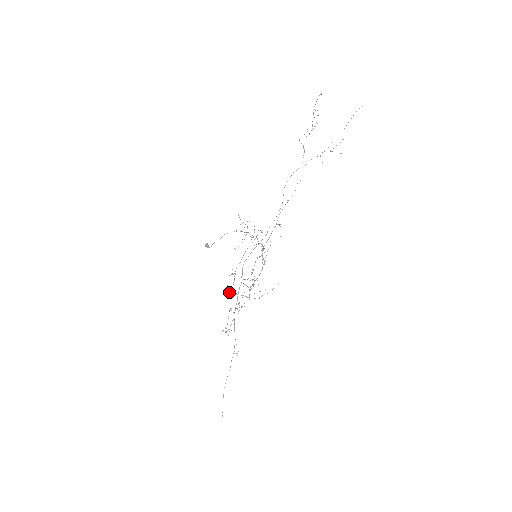
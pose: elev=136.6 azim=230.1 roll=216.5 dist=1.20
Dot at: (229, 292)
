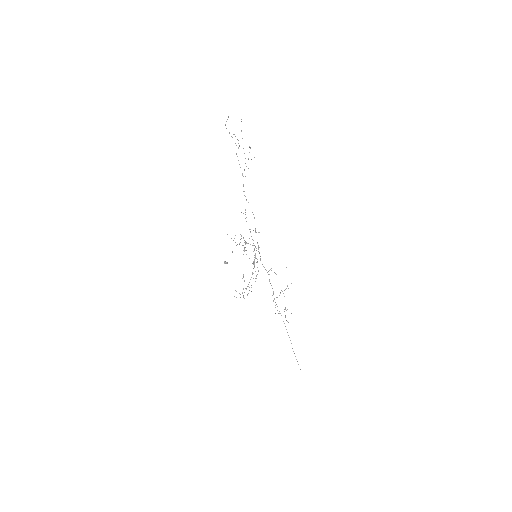
Dot at: (242, 293)
